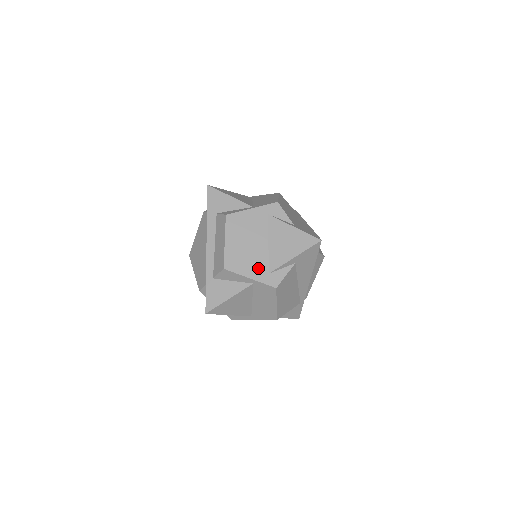
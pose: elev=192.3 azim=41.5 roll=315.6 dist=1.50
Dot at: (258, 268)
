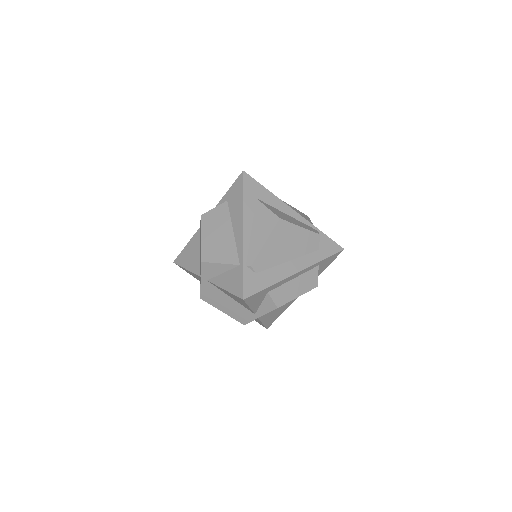
Dot at: occluded
